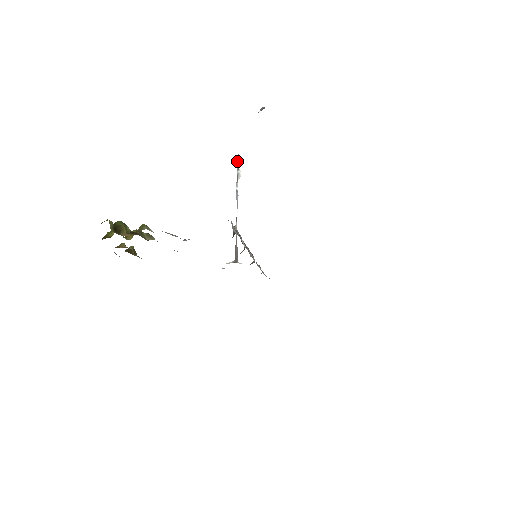
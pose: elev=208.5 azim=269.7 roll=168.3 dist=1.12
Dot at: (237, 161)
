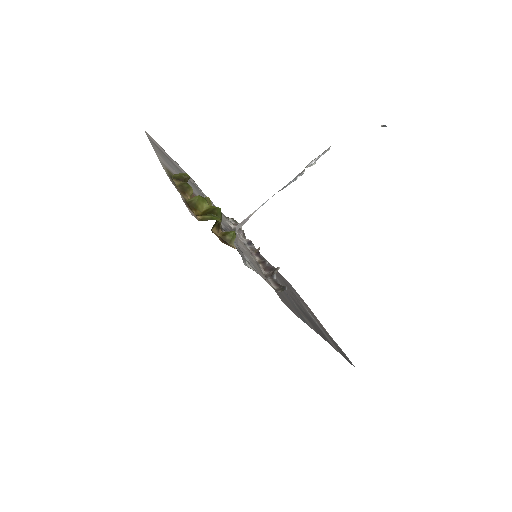
Dot at: (323, 153)
